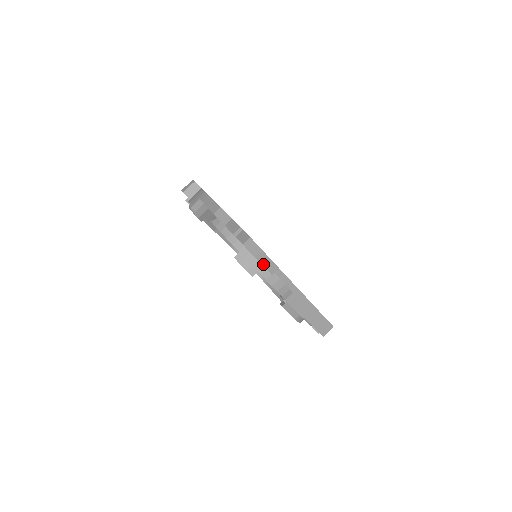
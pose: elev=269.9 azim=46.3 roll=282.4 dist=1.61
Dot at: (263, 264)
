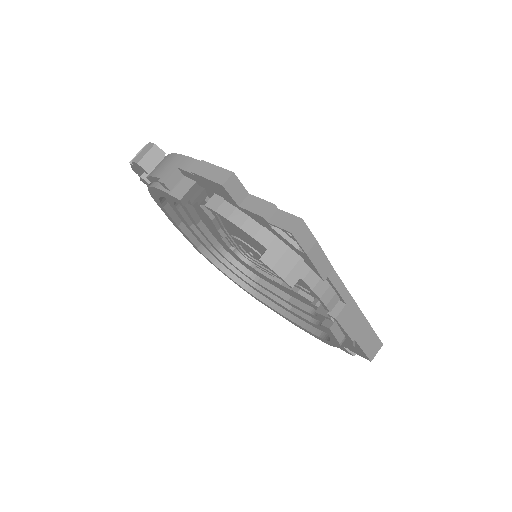
Dot at: (315, 264)
